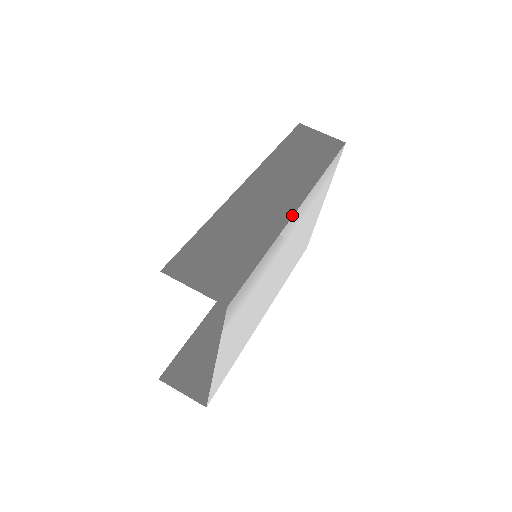
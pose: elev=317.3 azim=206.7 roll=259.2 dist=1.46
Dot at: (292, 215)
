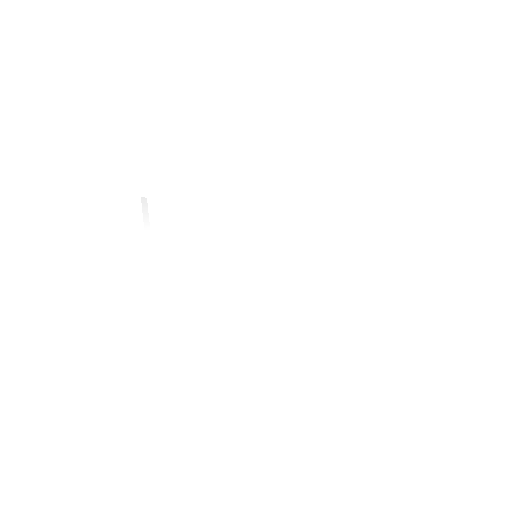
Dot at: (241, 189)
